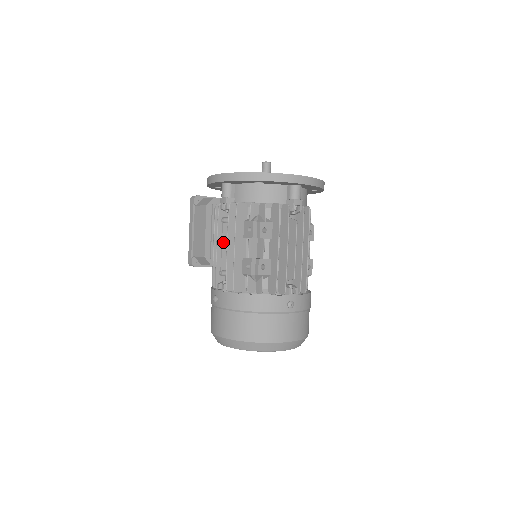
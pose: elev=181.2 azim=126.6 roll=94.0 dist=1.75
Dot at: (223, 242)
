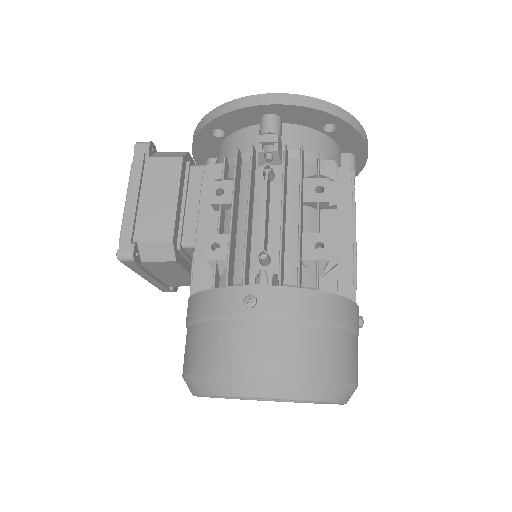
Dot at: (266, 203)
